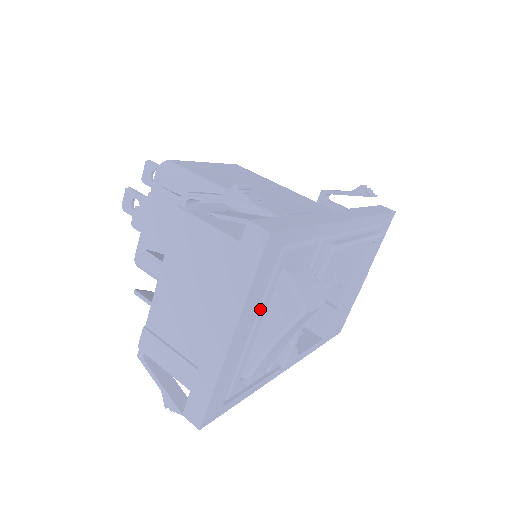
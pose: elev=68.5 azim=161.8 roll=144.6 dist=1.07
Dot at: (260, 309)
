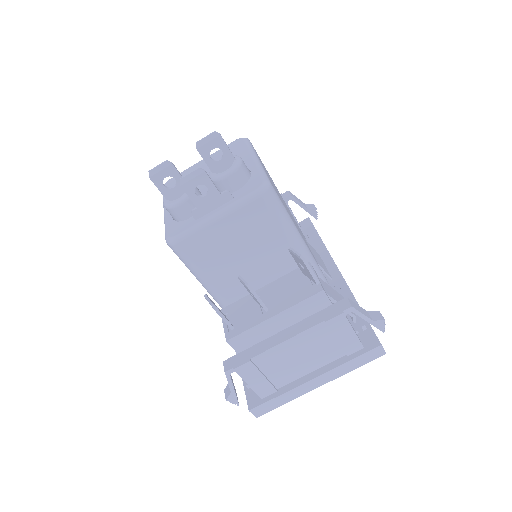
Dot at: occluded
